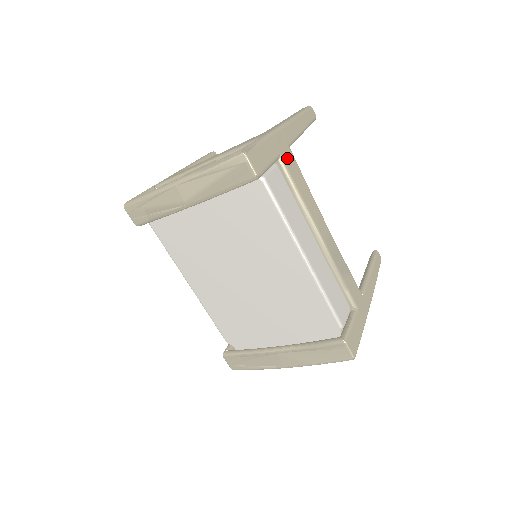
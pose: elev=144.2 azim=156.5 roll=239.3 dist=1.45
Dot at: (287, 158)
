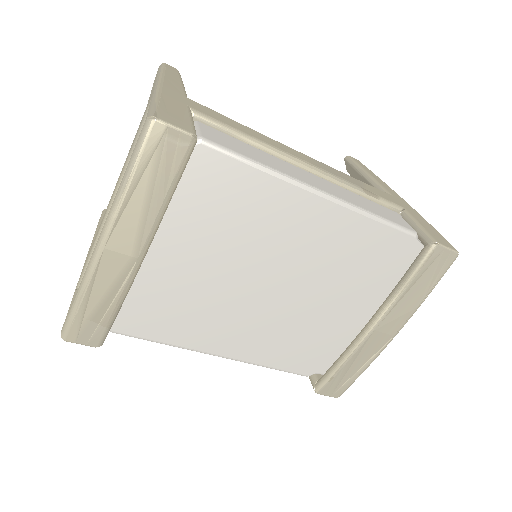
Dot at: (199, 108)
